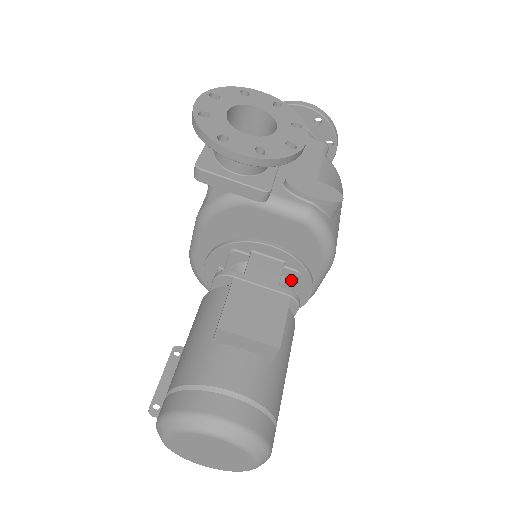
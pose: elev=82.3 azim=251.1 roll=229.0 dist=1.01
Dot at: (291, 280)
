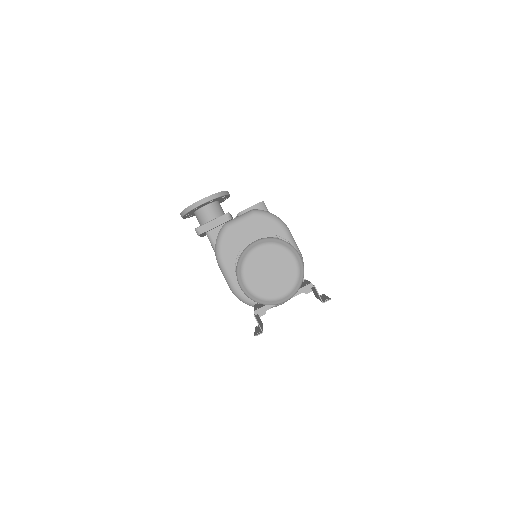
Dot at: occluded
